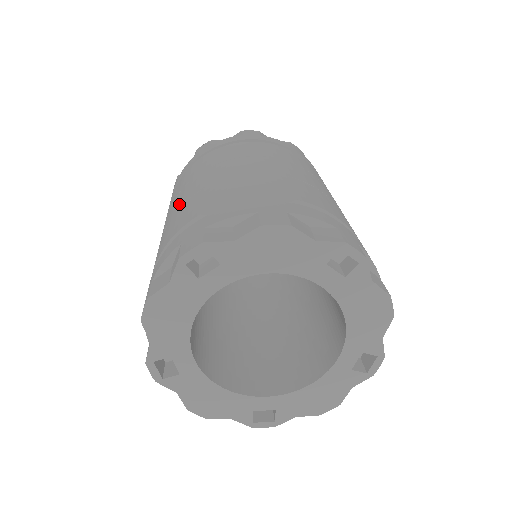
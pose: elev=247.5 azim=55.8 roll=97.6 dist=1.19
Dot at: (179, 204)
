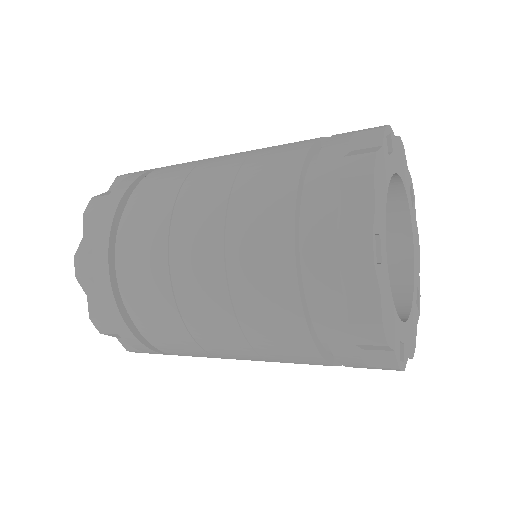
Dot at: (216, 289)
